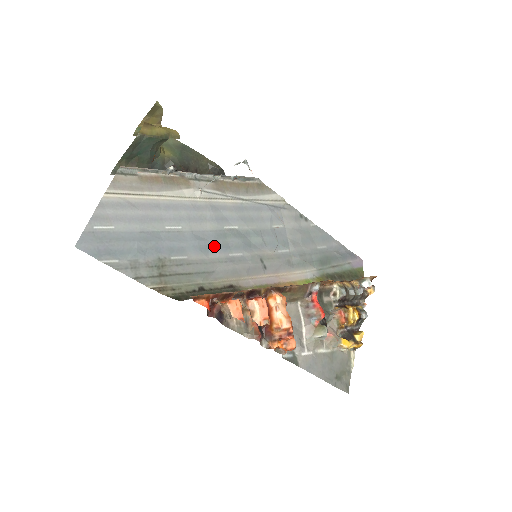
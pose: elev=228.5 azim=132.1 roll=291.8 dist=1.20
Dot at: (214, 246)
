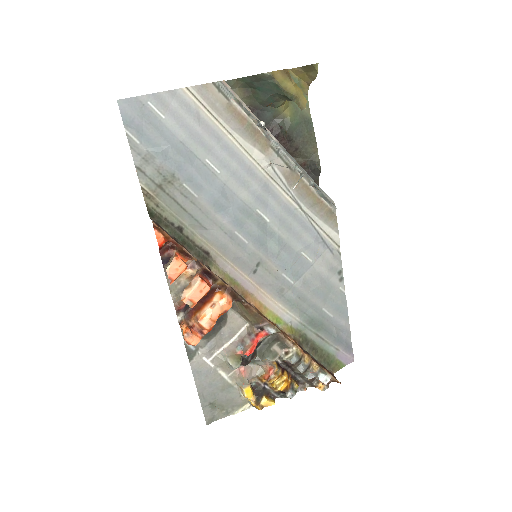
Dot at: (230, 213)
